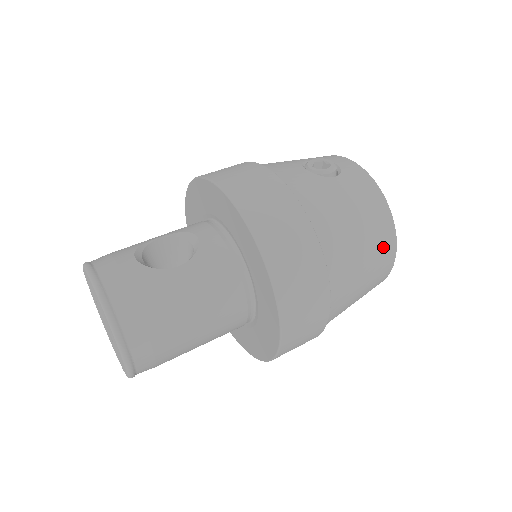
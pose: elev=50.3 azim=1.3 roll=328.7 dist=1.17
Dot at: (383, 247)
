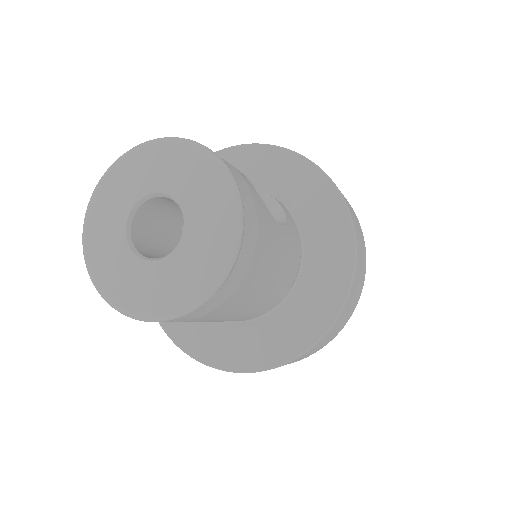
Dot at: occluded
